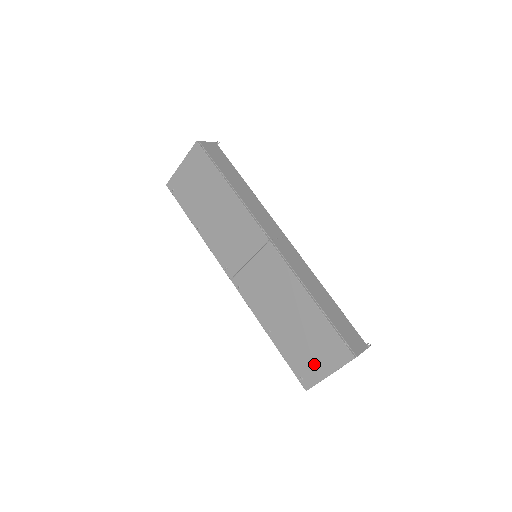
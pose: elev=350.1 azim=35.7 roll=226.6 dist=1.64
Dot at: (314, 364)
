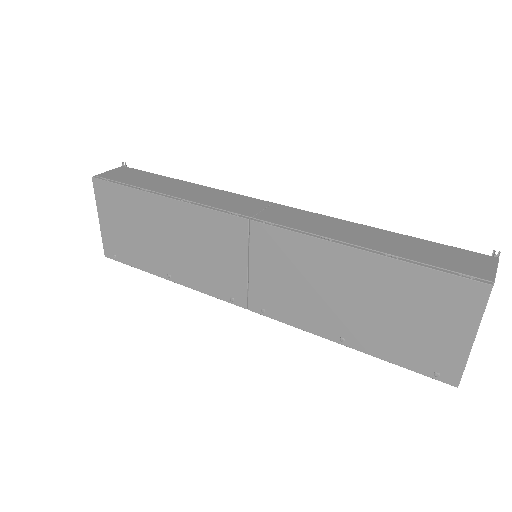
Dot at: (438, 340)
